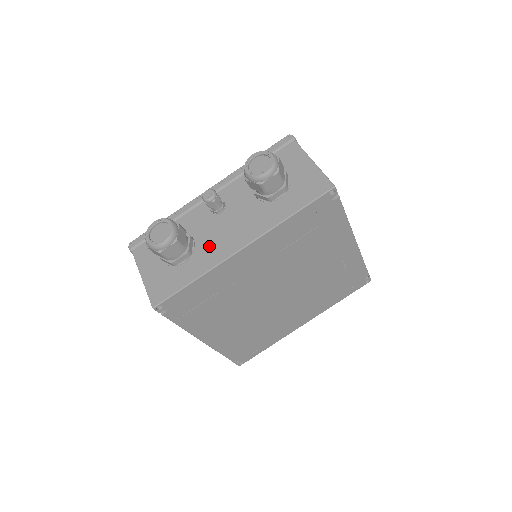
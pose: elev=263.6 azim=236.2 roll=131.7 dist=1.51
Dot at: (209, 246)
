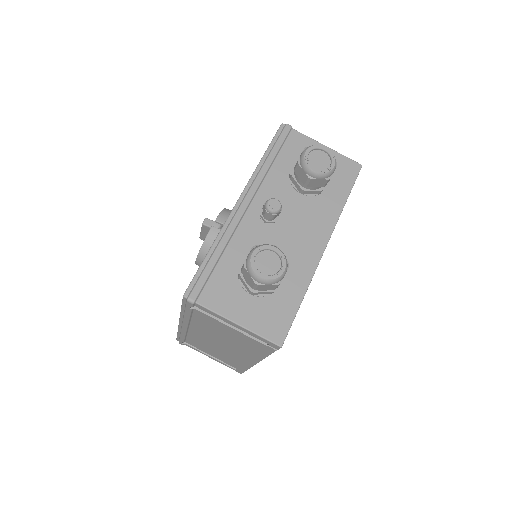
Dot at: (291, 258)
